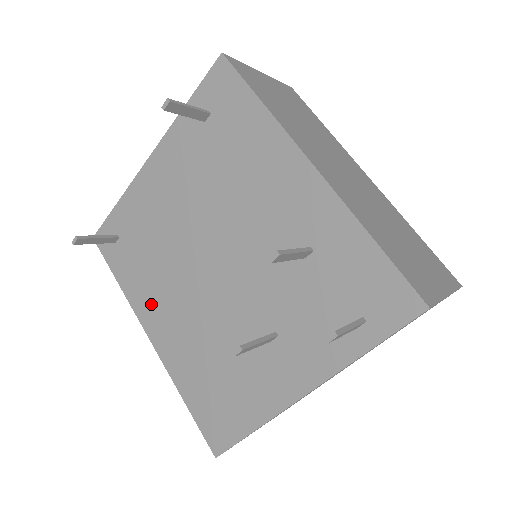
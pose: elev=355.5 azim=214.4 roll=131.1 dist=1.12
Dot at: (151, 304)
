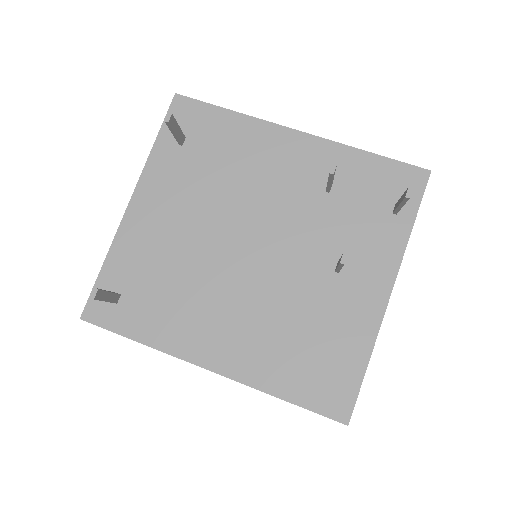
Dot at: (195, 333)
